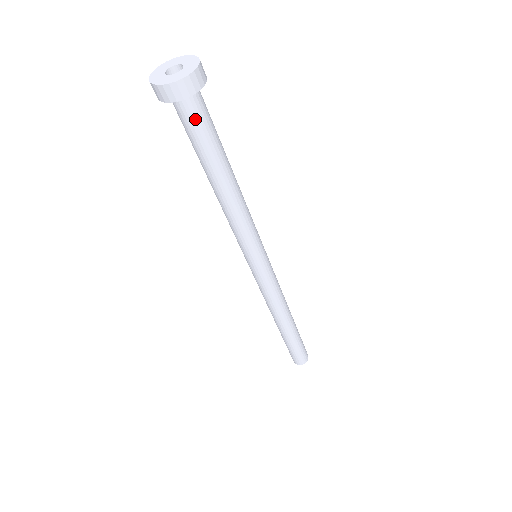
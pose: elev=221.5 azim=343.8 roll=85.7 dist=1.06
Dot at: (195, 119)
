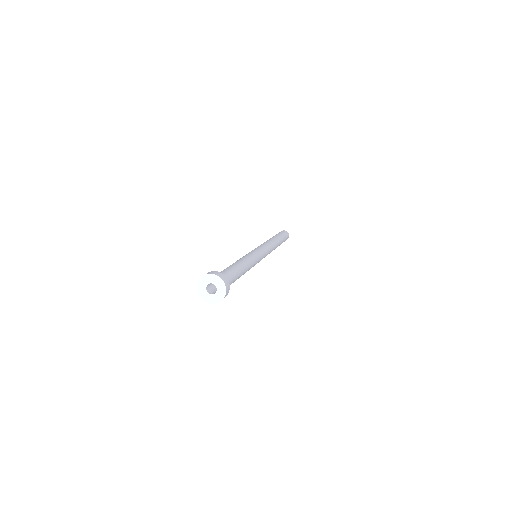
Dot at: occluded
